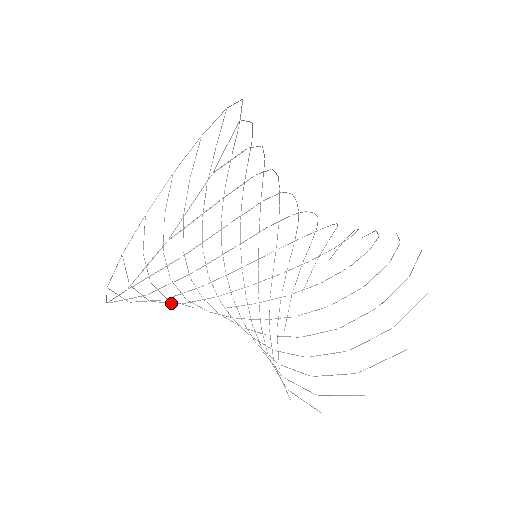
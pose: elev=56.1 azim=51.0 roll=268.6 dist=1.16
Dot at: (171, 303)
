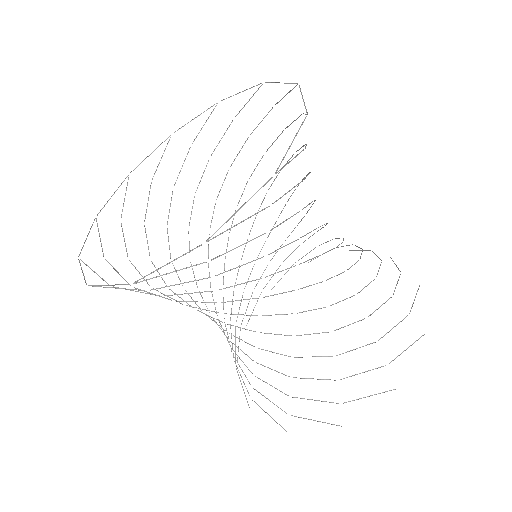
Dot at: (144, 279)
